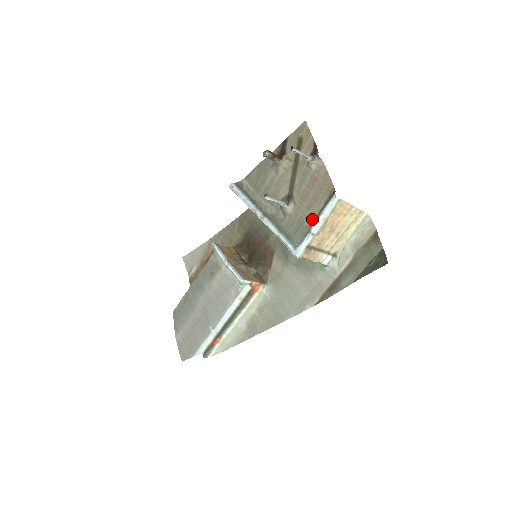
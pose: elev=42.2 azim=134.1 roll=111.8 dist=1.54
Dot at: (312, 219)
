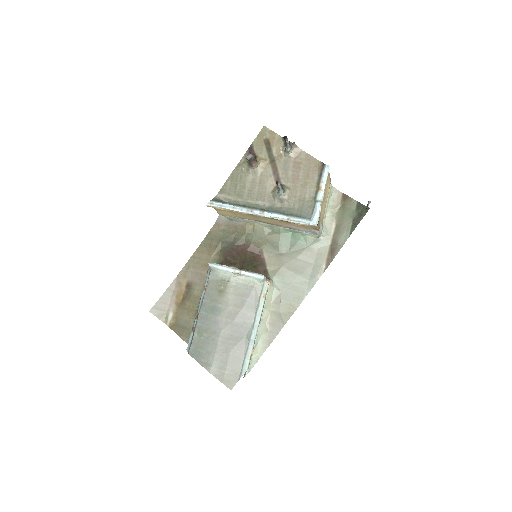
Dot at: (313, 192)
